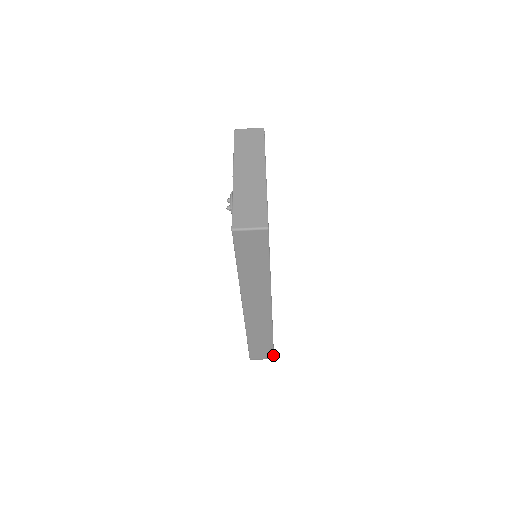
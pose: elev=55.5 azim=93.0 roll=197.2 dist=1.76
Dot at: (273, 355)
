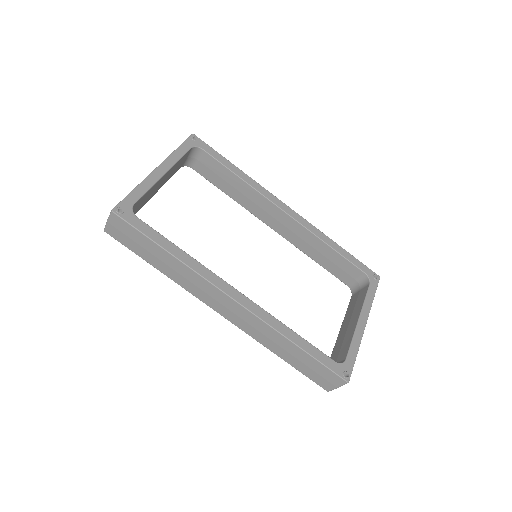
Dot at: (338, 376)
